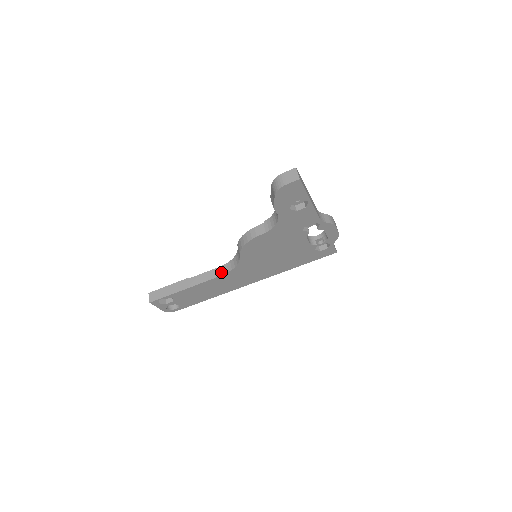
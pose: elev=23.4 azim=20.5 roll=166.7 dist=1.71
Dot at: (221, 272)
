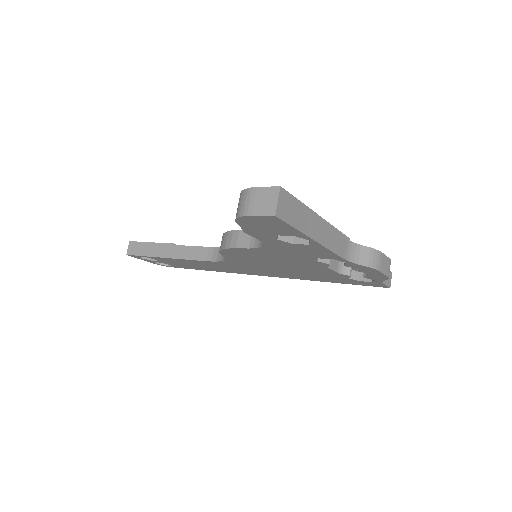
Dot at: (209, 256)
